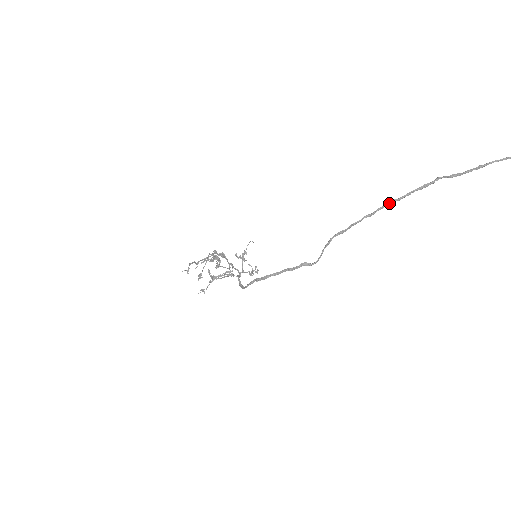
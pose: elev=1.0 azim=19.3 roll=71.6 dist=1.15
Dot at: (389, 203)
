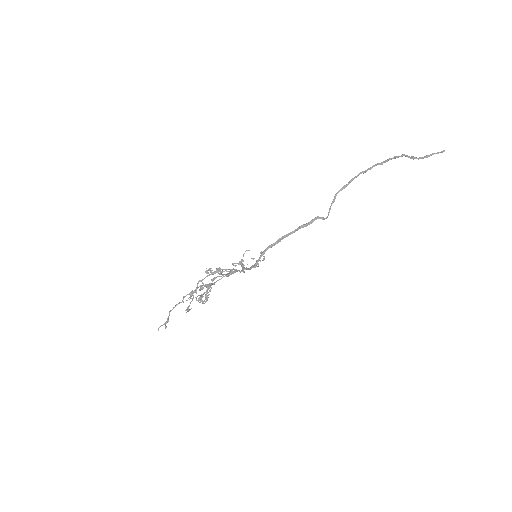
Dot at: (375, 165)
